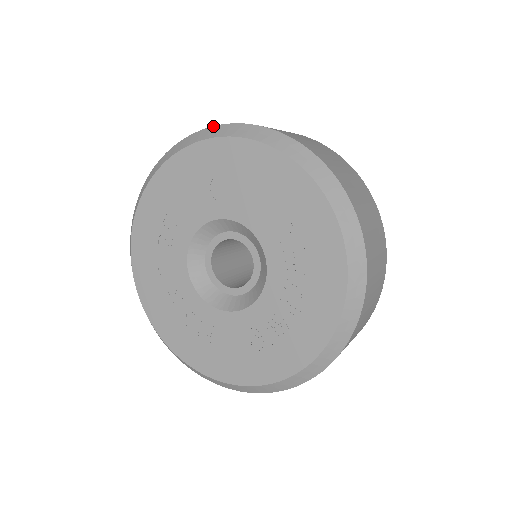
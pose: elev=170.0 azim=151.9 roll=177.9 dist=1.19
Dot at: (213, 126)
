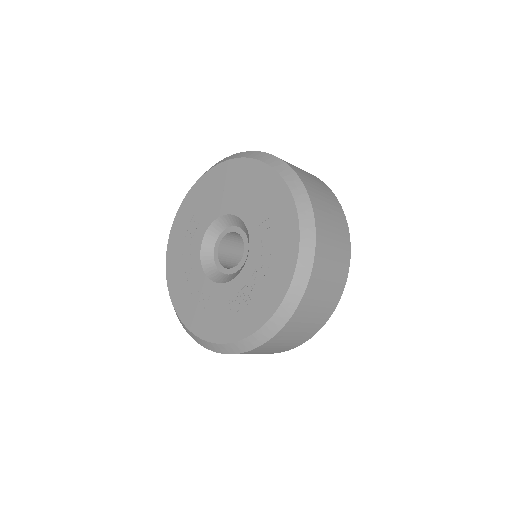
Dot at: (233, 154)
